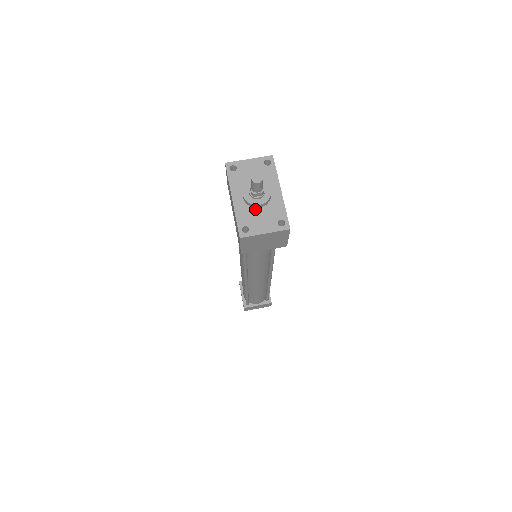
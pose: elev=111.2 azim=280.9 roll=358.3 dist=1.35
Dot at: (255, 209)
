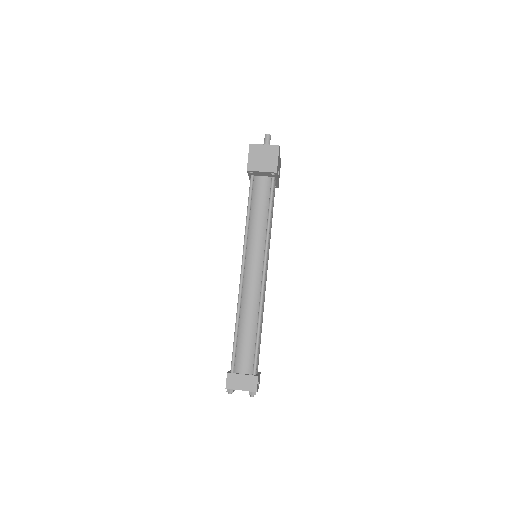
Dot at: occluded
